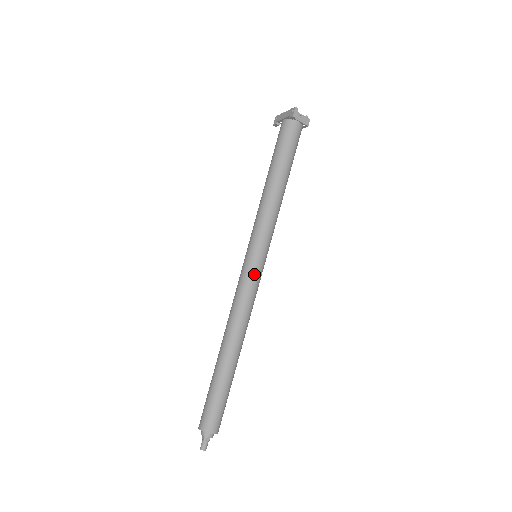
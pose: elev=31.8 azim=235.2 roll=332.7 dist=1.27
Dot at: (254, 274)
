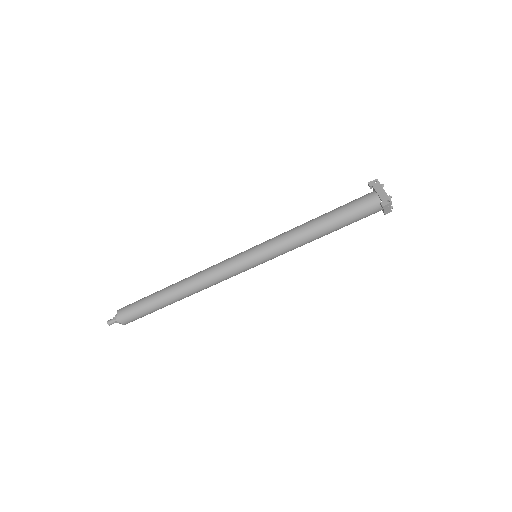
Dot at: (242, 269)
